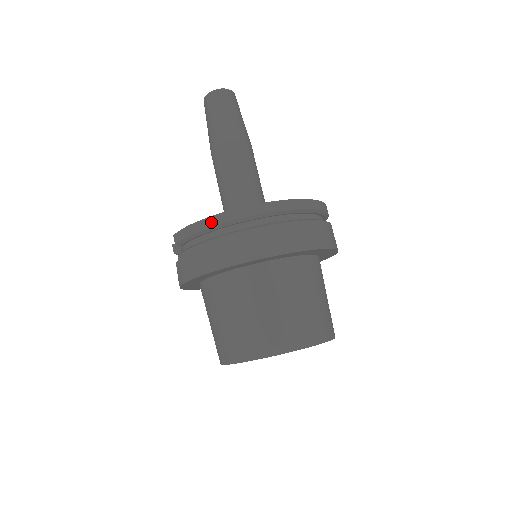
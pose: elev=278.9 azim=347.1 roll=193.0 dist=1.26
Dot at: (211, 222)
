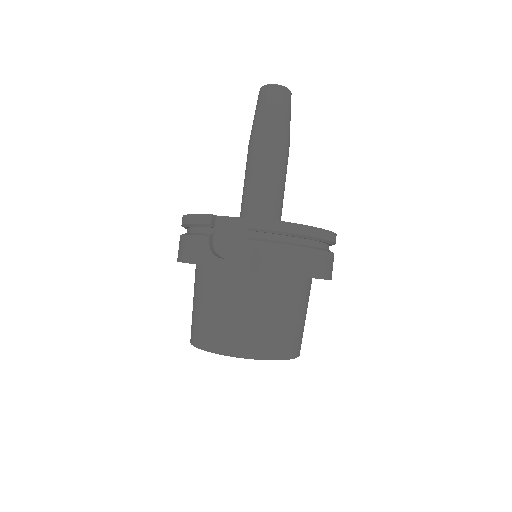
Dot at: (307, 231)
